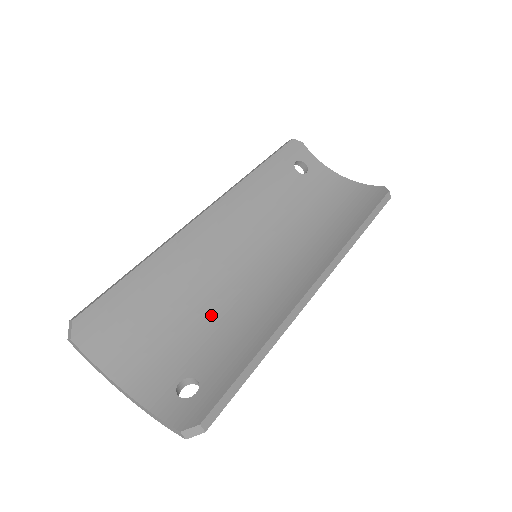
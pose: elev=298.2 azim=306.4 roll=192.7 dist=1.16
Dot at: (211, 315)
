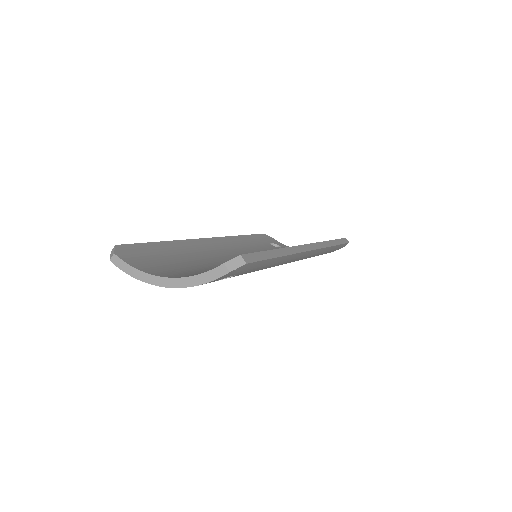
Dot at: occluded
